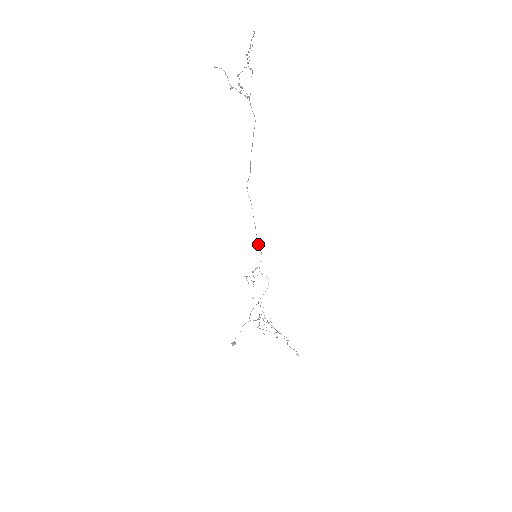
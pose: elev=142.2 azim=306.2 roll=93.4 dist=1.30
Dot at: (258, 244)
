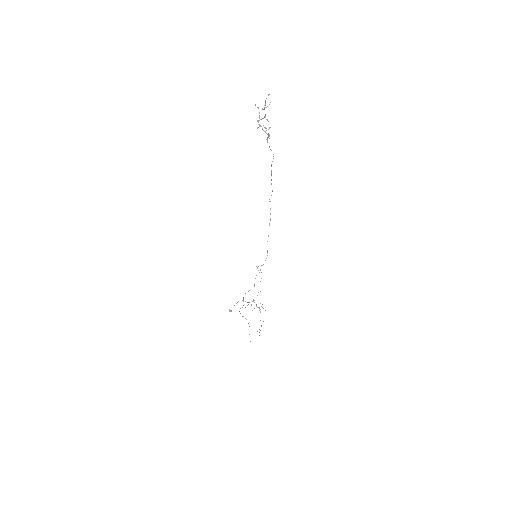
Dot at: occluded
